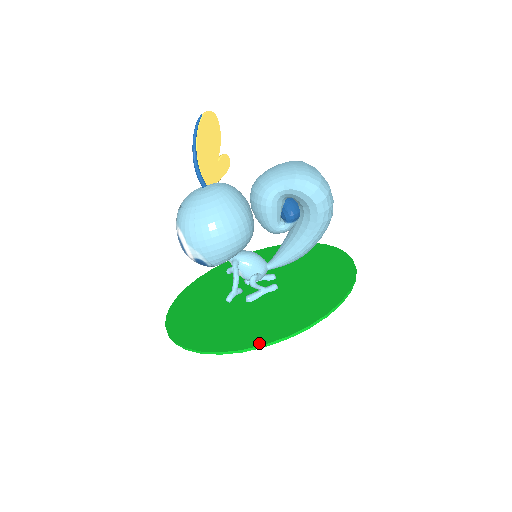
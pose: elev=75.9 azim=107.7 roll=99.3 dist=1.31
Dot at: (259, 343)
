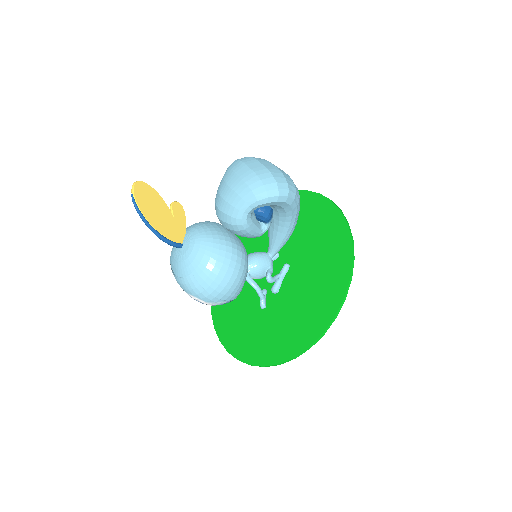
Dot at: (318, 334)
